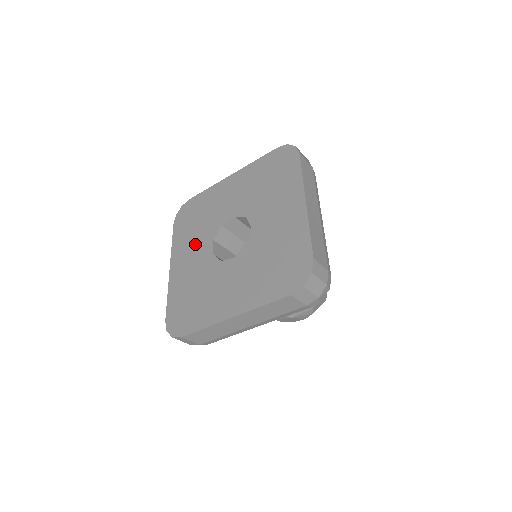
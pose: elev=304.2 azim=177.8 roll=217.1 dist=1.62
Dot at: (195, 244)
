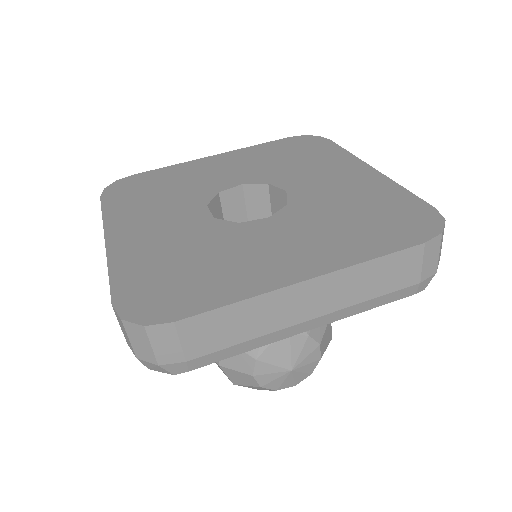
Dot at: (164, 211)
